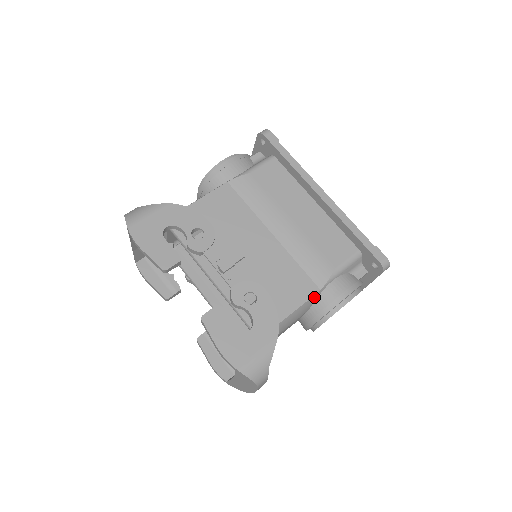
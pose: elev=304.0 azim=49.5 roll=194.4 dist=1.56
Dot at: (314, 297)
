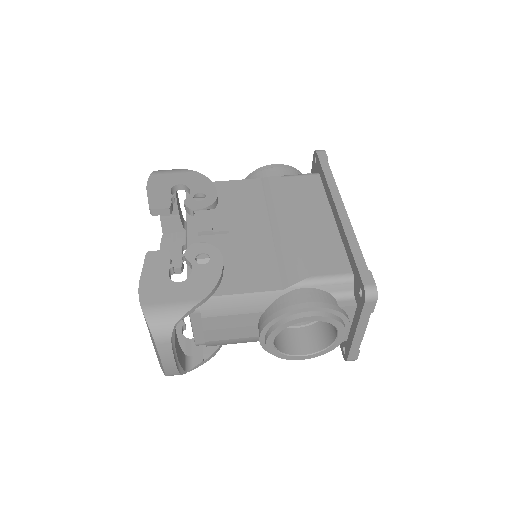
Dot at: (272, 294)
